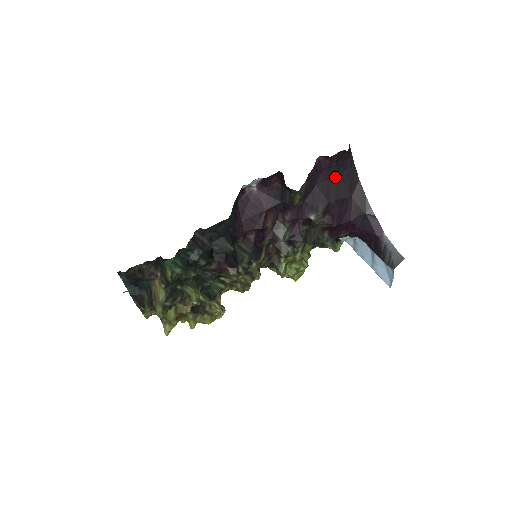
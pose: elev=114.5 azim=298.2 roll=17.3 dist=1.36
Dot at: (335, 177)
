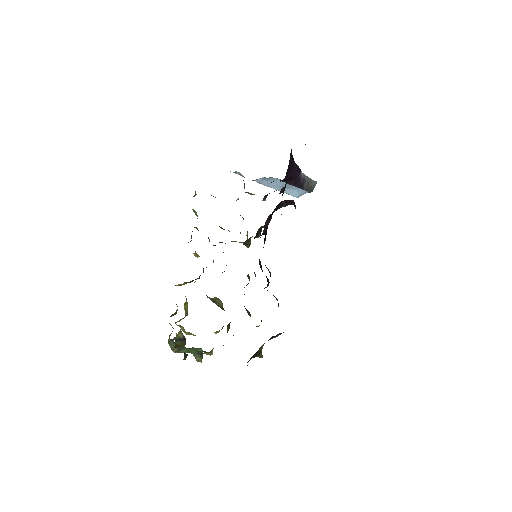
Dot at: occluded
